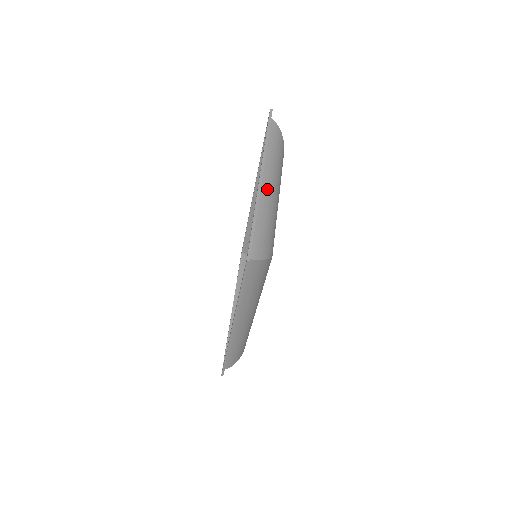
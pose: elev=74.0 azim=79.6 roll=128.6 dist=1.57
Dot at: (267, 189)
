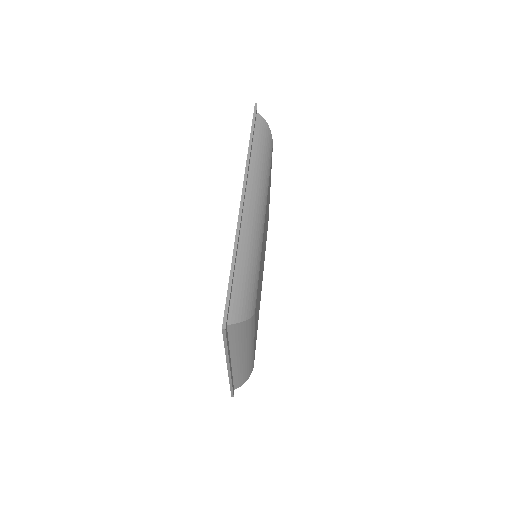
Dot at: occluded
